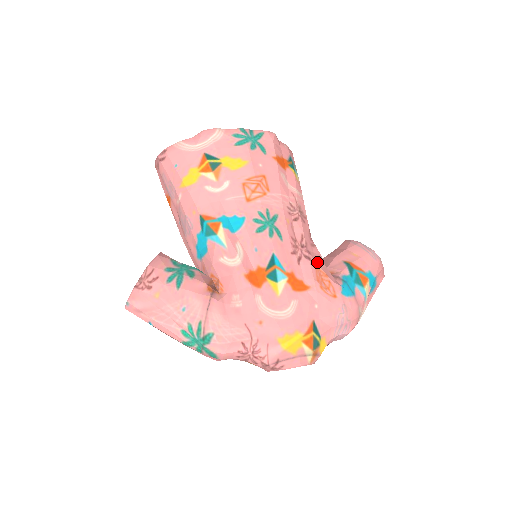
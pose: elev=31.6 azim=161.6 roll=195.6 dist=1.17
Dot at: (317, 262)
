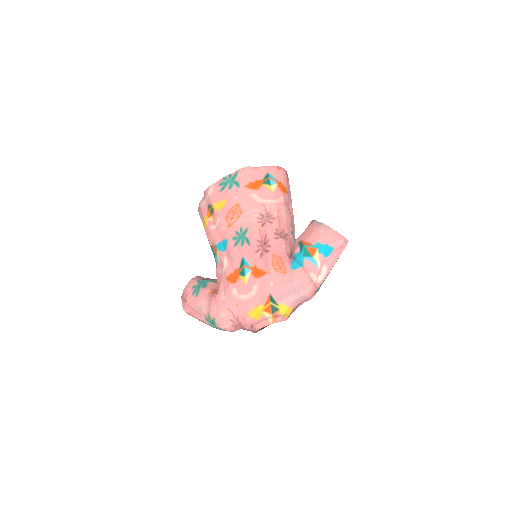
Dot at: (276, 251)
